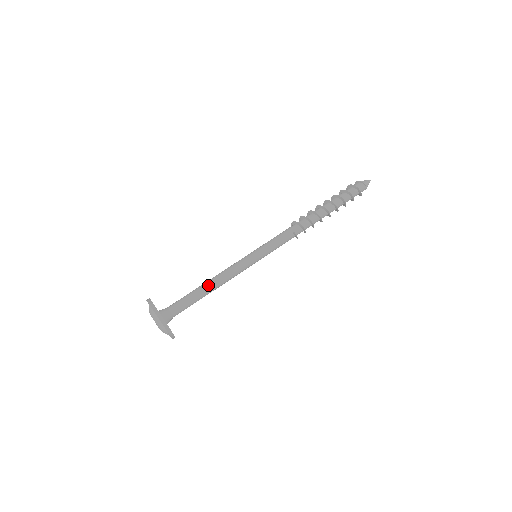
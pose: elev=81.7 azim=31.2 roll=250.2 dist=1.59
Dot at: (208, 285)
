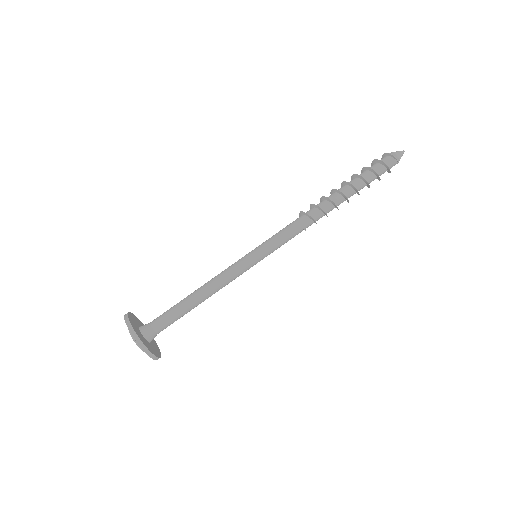
Dot at: (200, 299)
